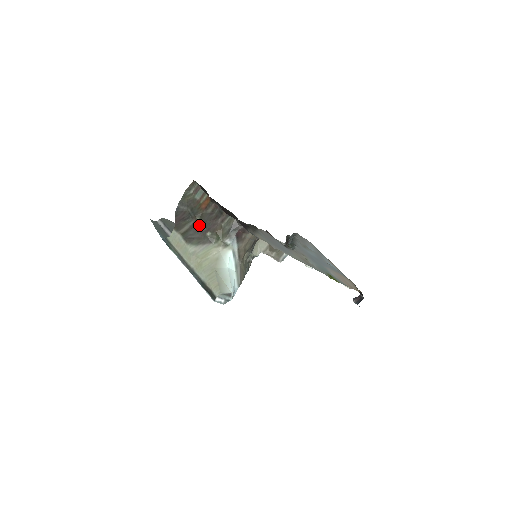
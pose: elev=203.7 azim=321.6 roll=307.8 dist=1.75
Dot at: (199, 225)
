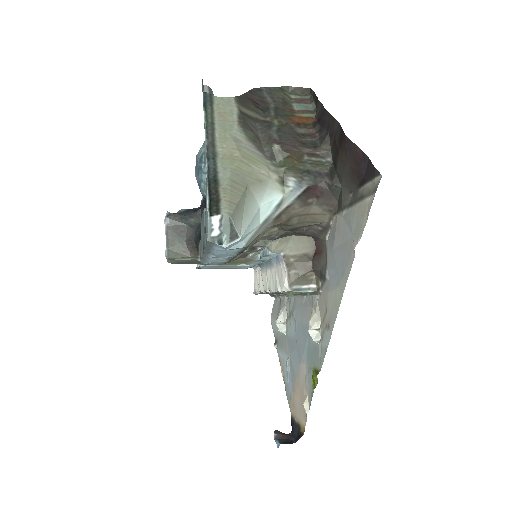
Dot at: (272, 128)
